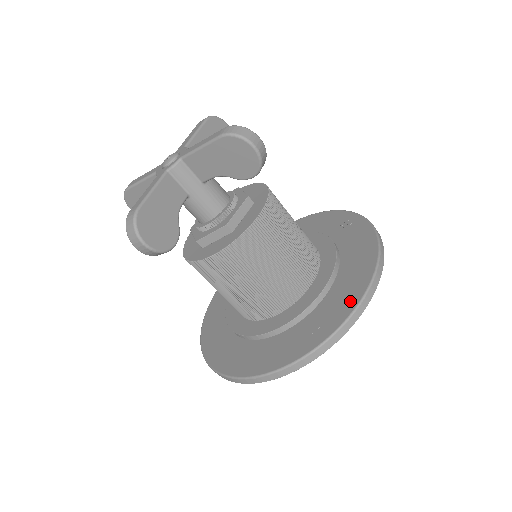
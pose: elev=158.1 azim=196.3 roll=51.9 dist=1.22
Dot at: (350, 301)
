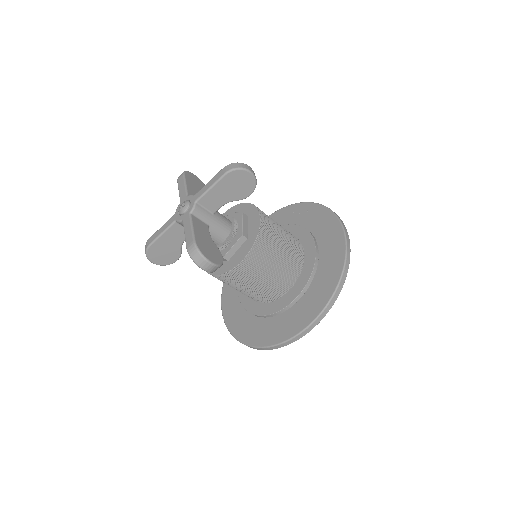
Dot at: (339, 249)
